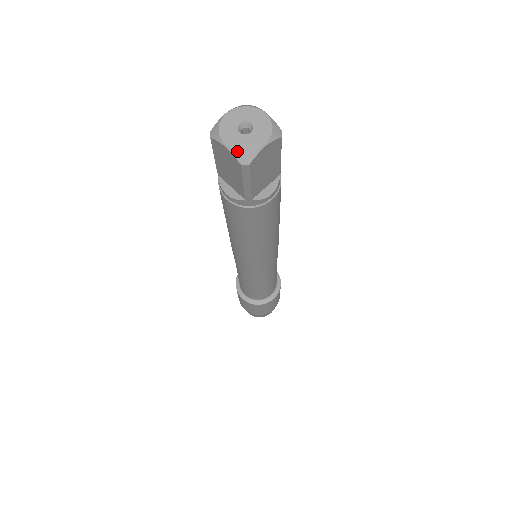
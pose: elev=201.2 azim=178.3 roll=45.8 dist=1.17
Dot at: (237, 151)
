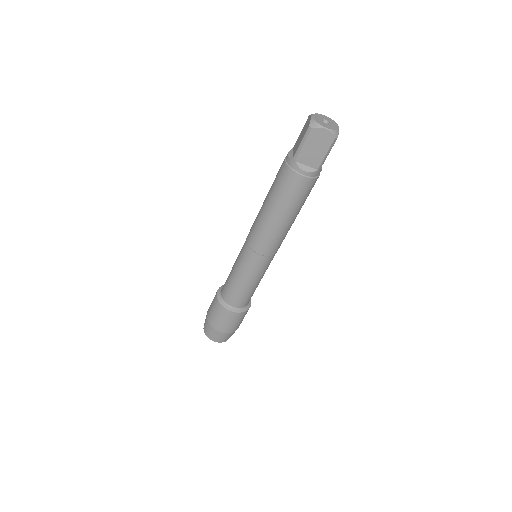
Dot at: (314, 120)
